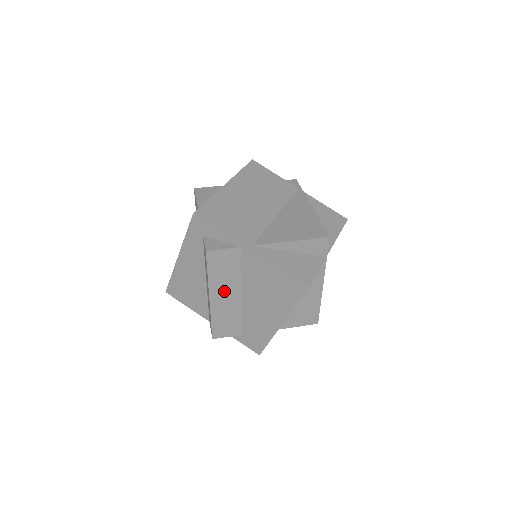
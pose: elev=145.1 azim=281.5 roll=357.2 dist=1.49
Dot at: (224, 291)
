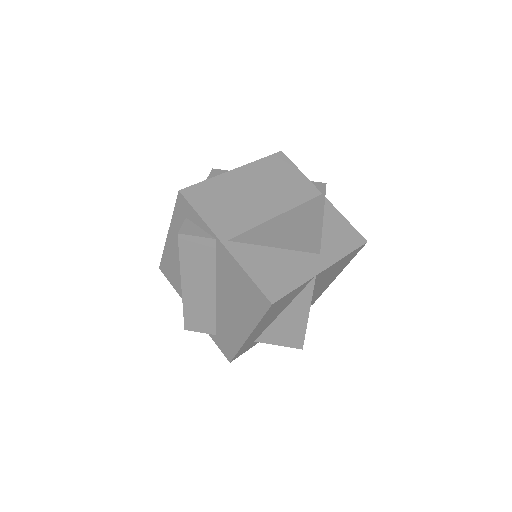
Dot at: (197, 282)
